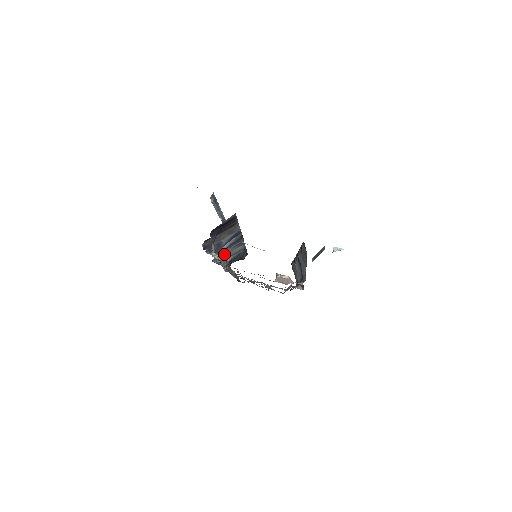
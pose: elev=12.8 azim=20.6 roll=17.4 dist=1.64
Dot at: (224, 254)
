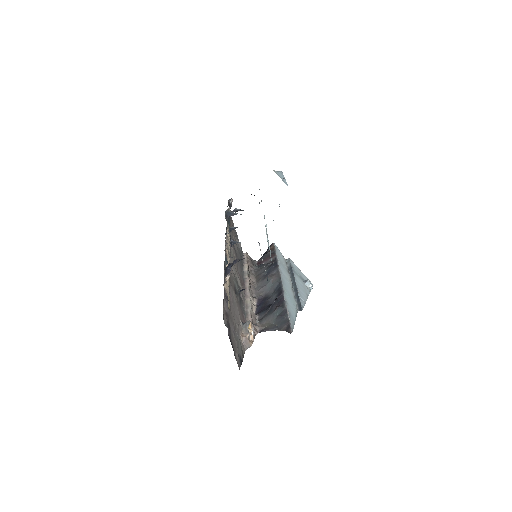
Dot at: occluded
